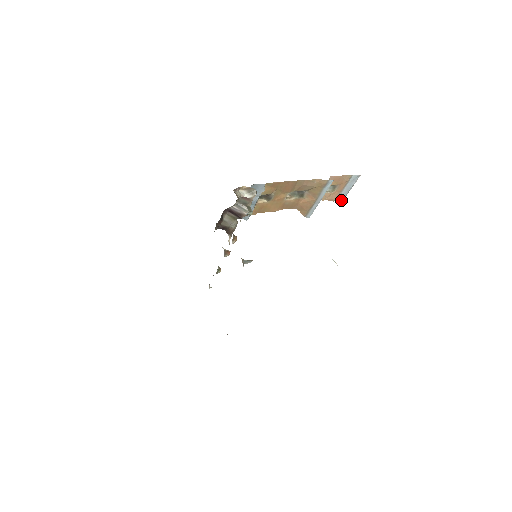
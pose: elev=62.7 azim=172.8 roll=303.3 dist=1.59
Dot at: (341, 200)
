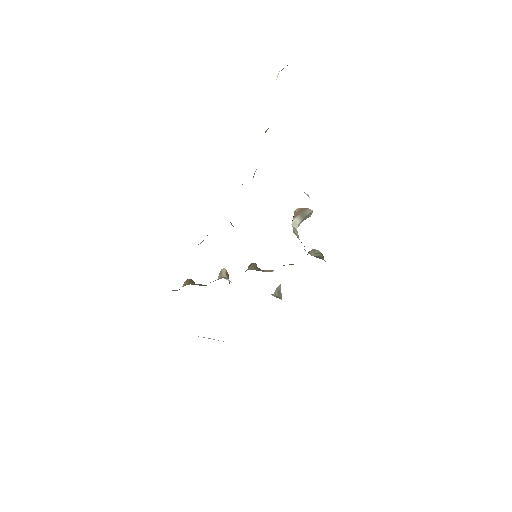
Dot at: occluded
